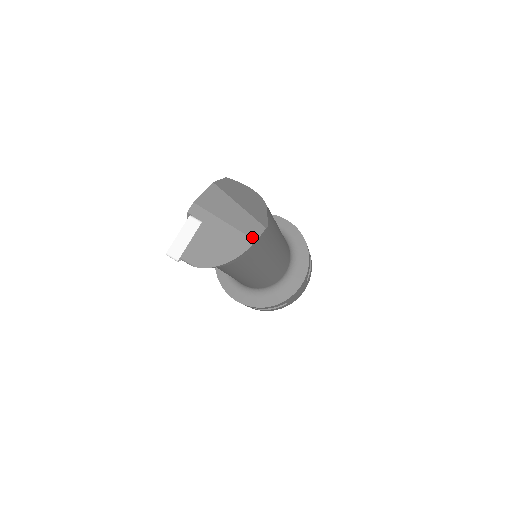
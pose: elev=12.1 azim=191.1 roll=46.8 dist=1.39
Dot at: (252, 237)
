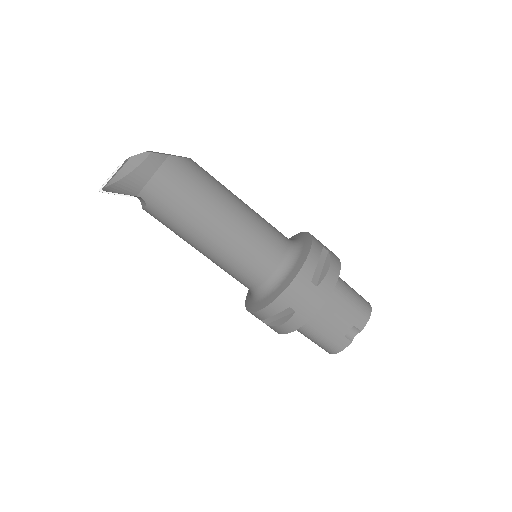
Dot at: (132, 156)
